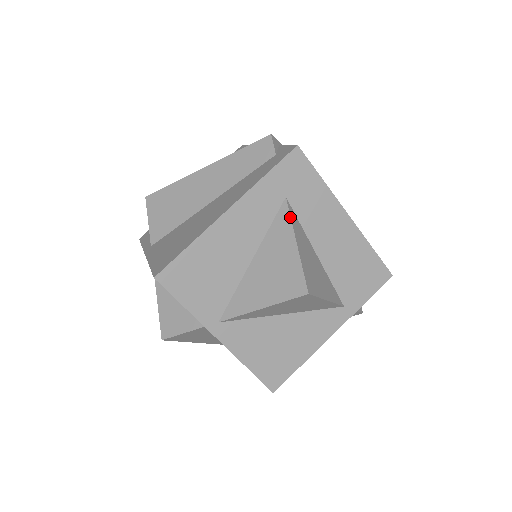
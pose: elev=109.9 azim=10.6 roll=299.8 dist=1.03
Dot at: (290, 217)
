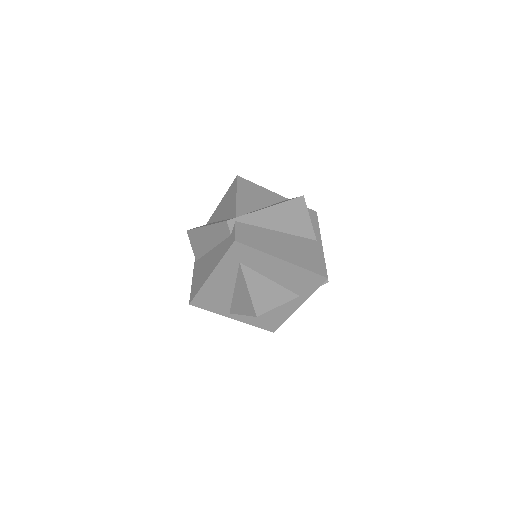
Dot at: (243, 275)
